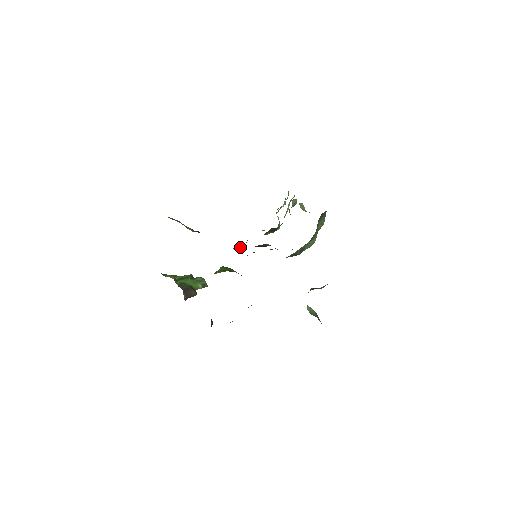
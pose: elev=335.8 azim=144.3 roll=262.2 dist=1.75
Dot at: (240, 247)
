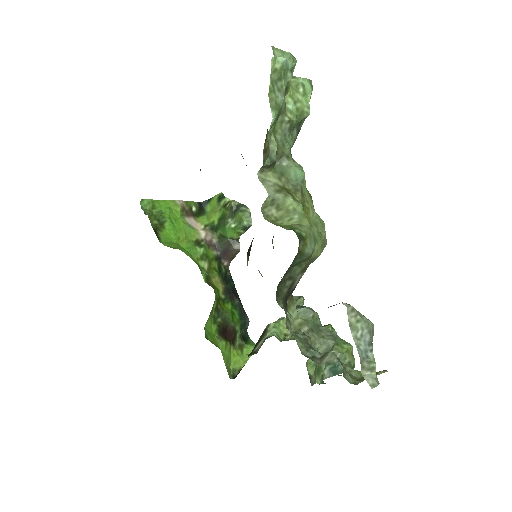
Dot at: occluded
